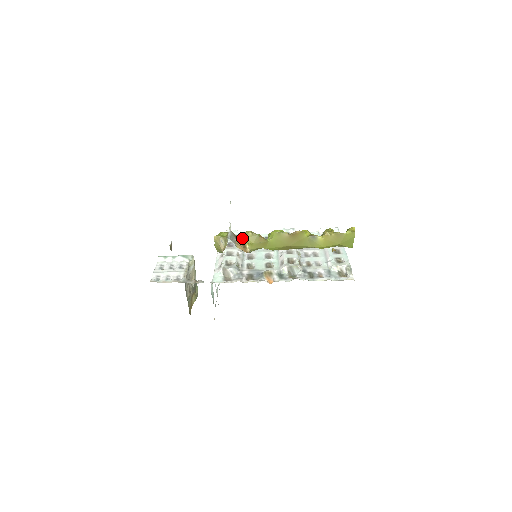
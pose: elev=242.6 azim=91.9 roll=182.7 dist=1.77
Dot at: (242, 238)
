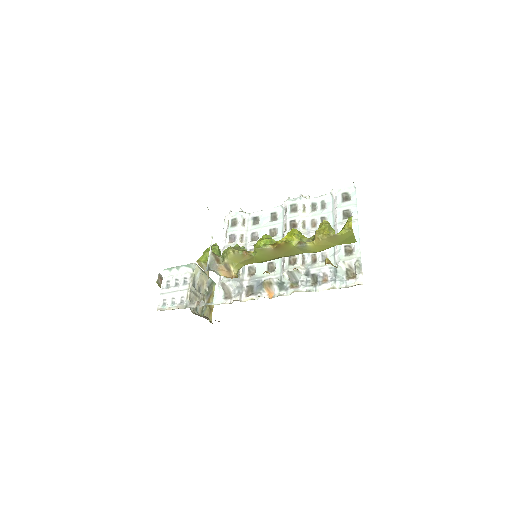
Dot at: (224, 260)
